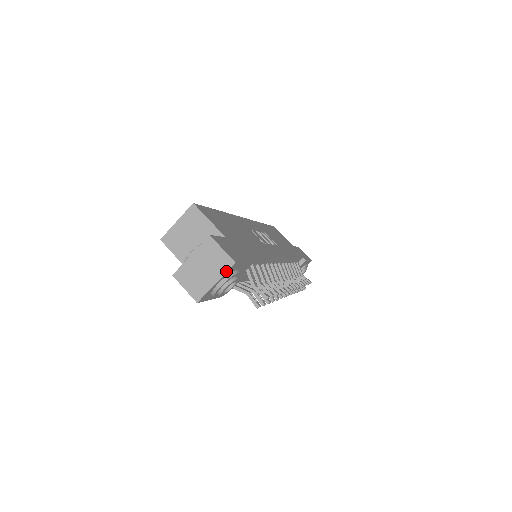
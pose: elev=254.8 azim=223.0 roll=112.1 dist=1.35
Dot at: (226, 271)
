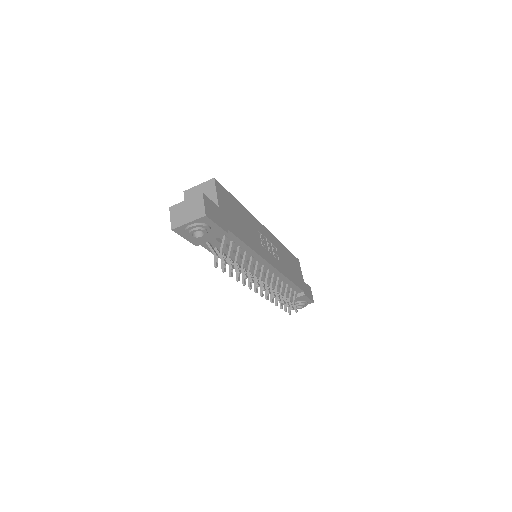
Dot at: (198, 218)
